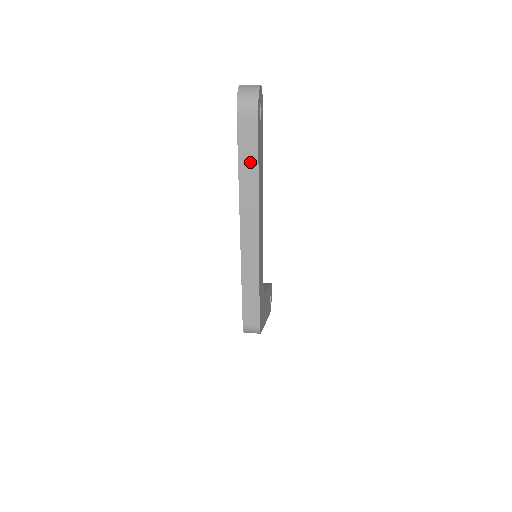
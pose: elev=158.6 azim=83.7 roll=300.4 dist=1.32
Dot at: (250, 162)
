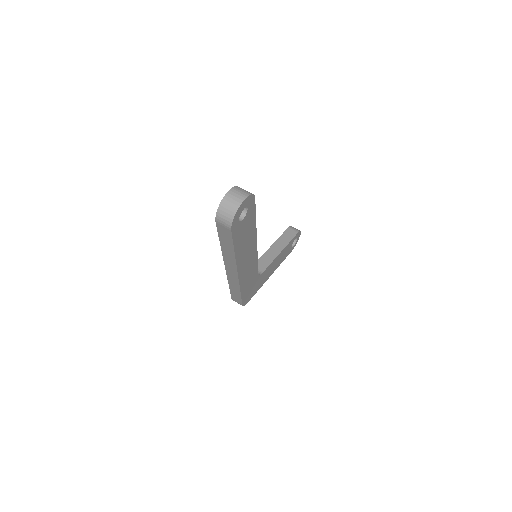
Dot at: (228, 246)
